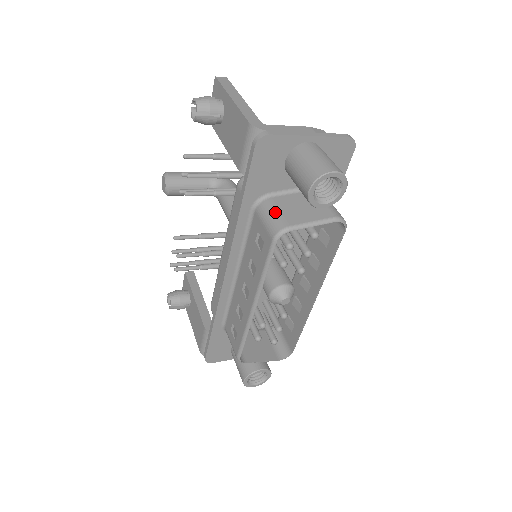
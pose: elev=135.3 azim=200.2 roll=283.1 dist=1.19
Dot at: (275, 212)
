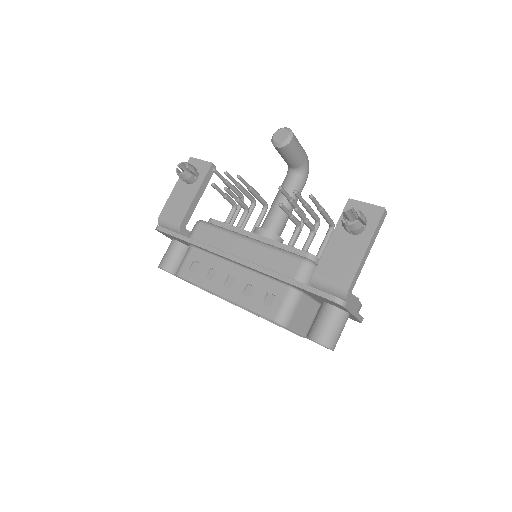
Dot at: (294, 309)
